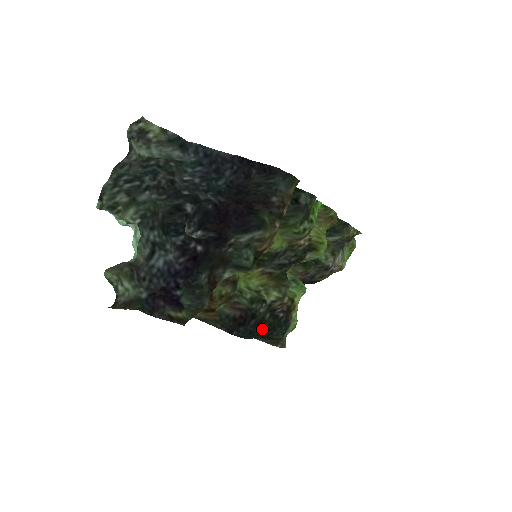
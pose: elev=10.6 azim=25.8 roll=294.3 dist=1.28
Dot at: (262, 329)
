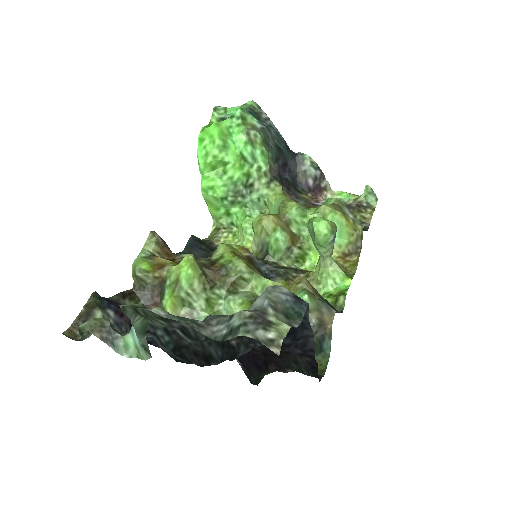
Dot at: (203, 248)
